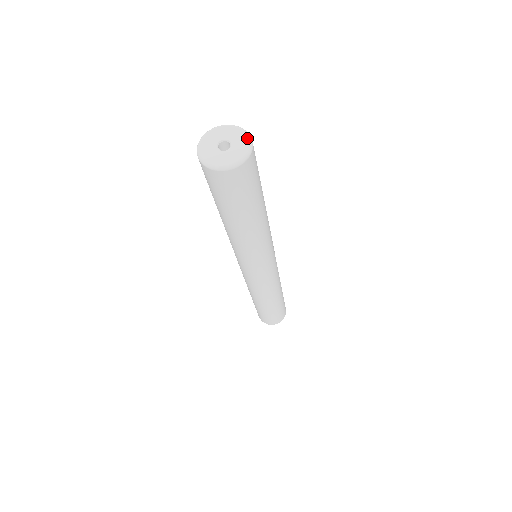
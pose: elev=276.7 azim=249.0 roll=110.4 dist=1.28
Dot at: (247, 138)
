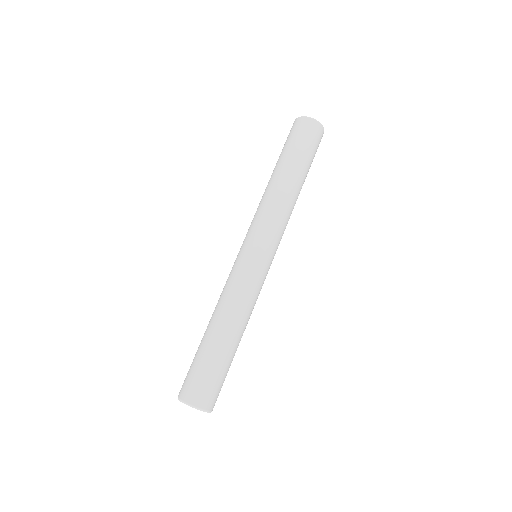
Dot at: occluded
